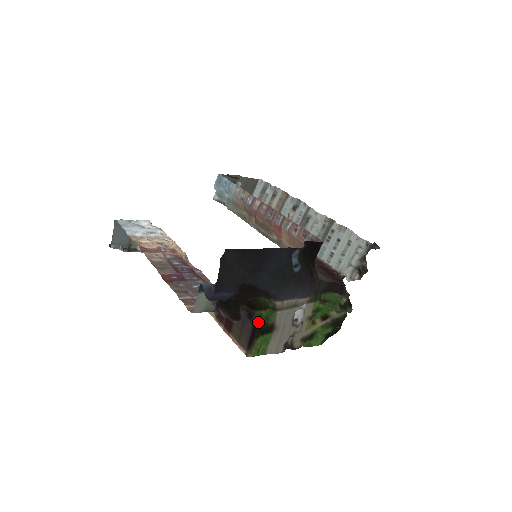
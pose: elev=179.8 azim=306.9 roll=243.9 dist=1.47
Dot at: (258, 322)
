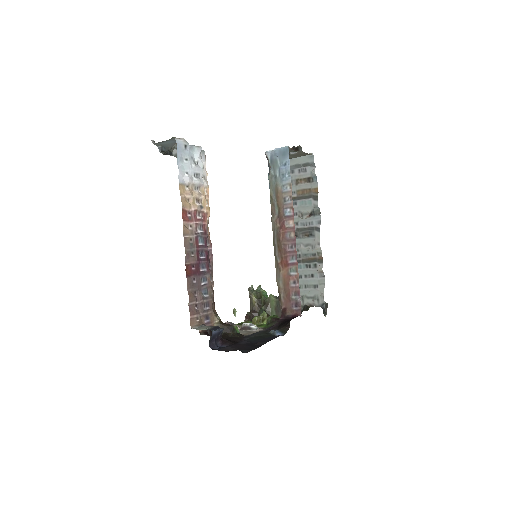
Dot at: occluded
